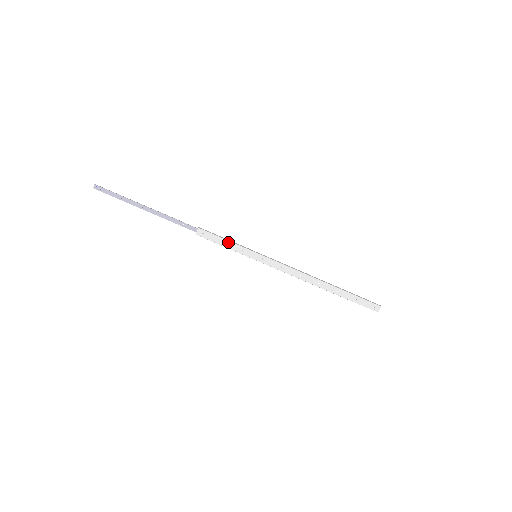
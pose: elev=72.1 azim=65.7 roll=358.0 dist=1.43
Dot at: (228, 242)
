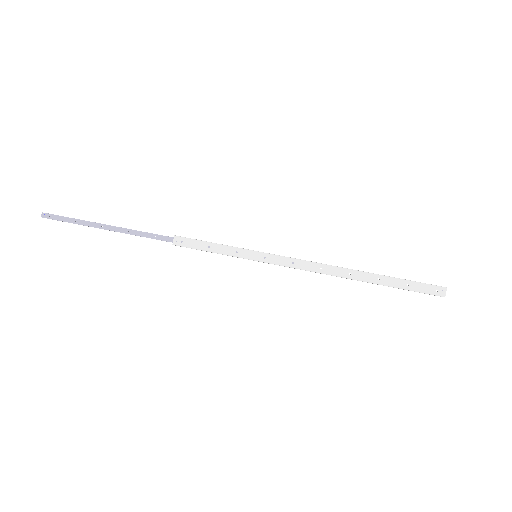
Dot at: (215, 245)
